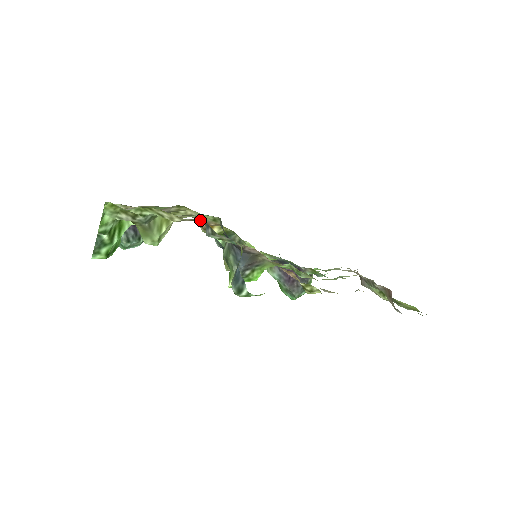
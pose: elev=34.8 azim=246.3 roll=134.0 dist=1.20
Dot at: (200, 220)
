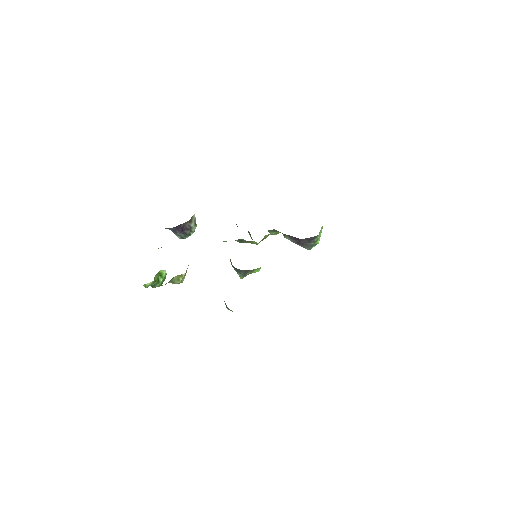
Dot at: occluded
